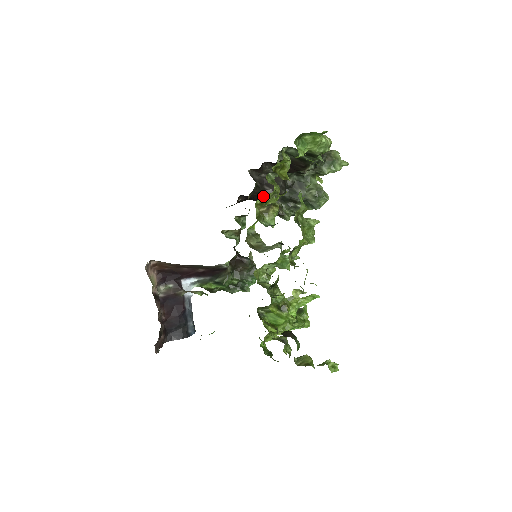
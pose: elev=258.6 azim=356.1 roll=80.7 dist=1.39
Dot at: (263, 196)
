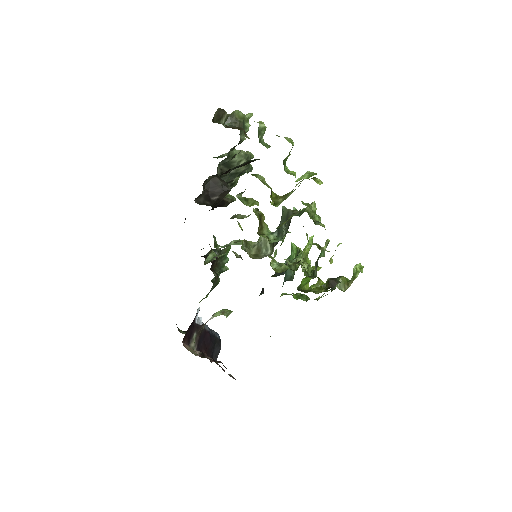
Dot at: (215, 206)
